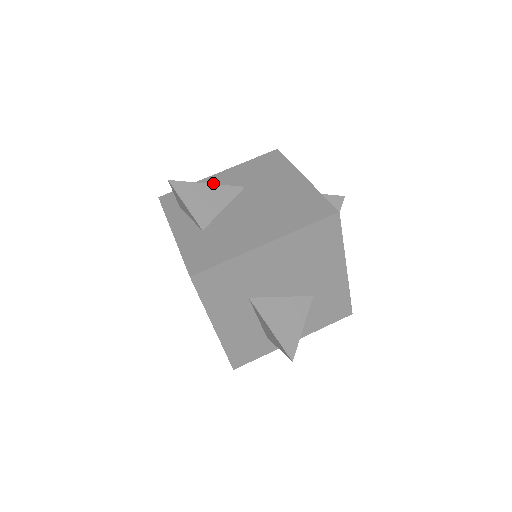
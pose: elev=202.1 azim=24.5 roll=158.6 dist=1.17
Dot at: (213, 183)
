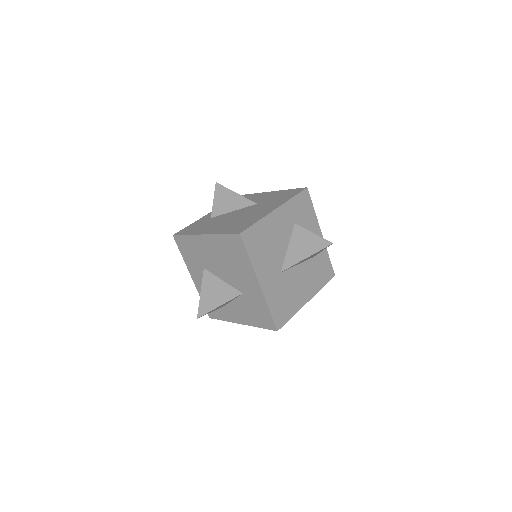
Dot at: (258, 196)
